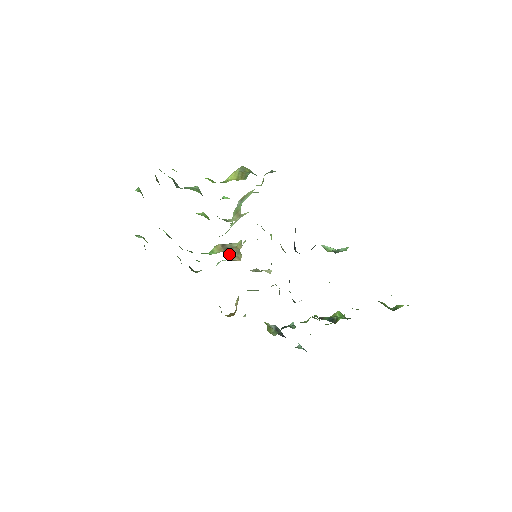
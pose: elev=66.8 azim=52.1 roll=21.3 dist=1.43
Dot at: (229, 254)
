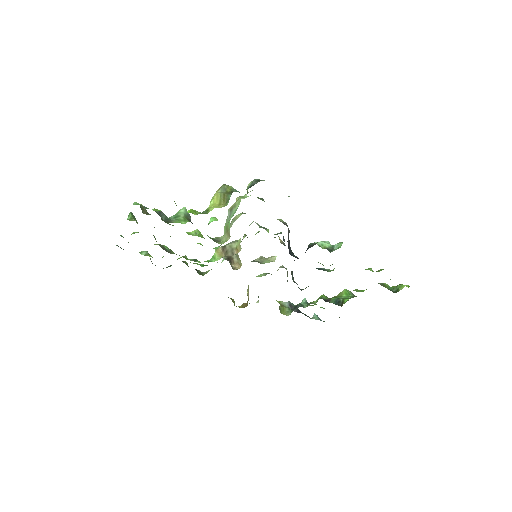
Dot at: (229, 261)
